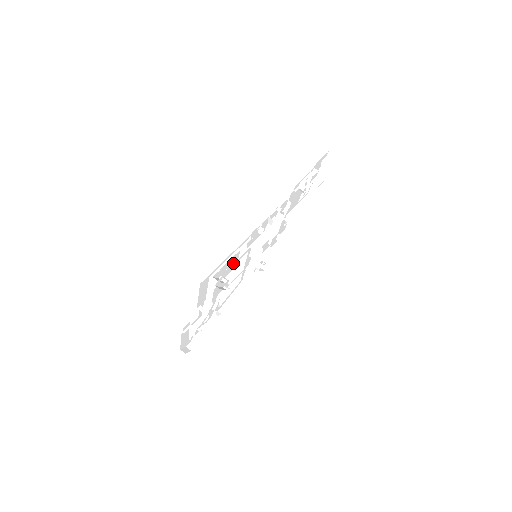
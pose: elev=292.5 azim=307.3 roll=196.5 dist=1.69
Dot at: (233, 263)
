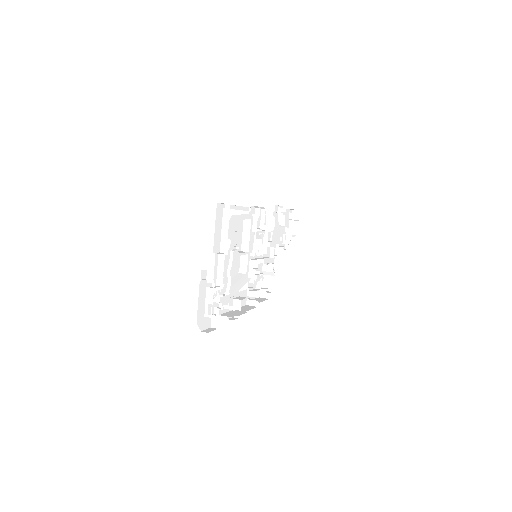
Dot at: (238, 239)
